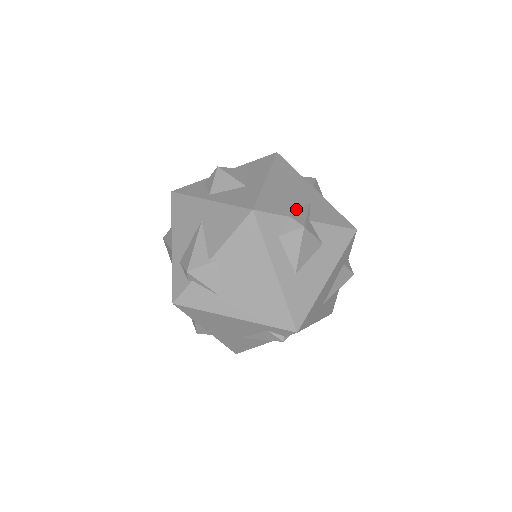
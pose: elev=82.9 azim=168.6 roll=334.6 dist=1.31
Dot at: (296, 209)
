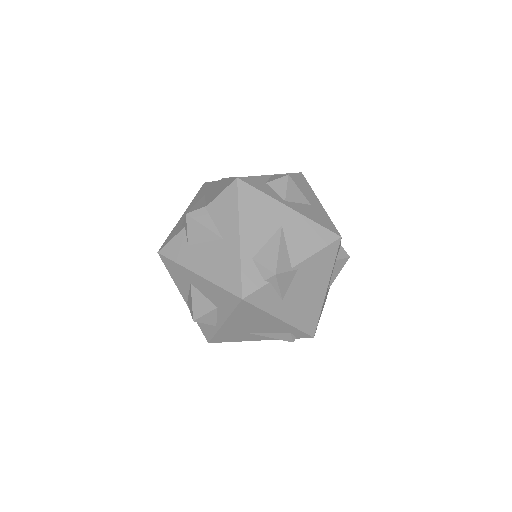
Dot at: occluded
